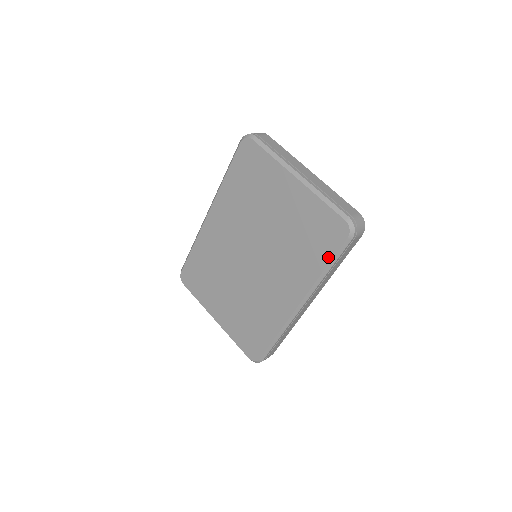
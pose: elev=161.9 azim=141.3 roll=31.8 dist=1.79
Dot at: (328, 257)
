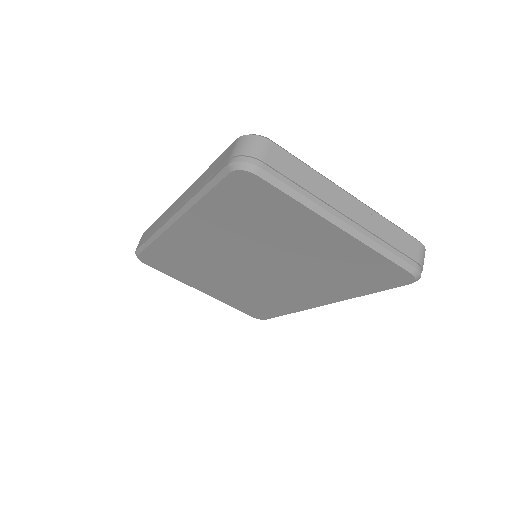
Dot at: (375, 290)
